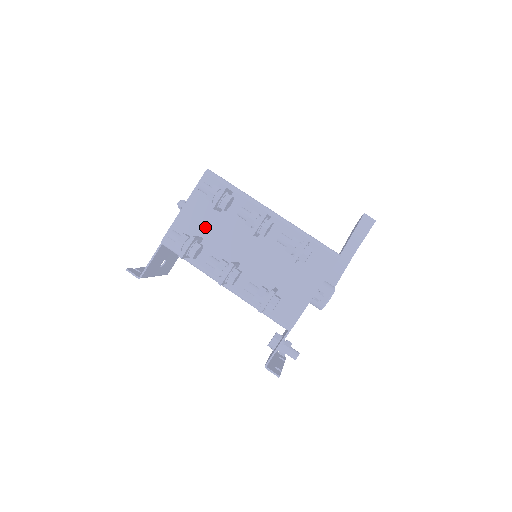
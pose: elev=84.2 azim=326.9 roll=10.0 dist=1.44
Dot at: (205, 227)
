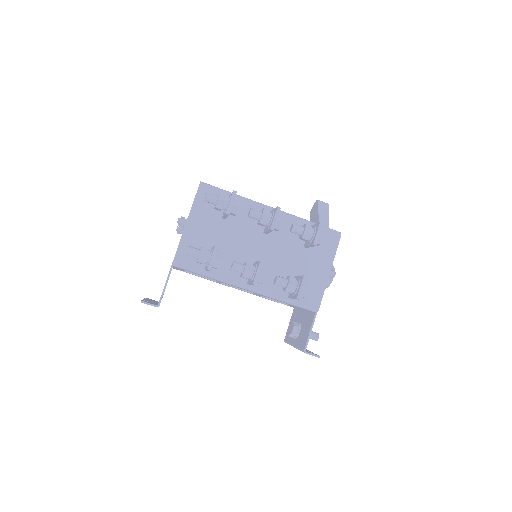
Dot at: (214, 237)
